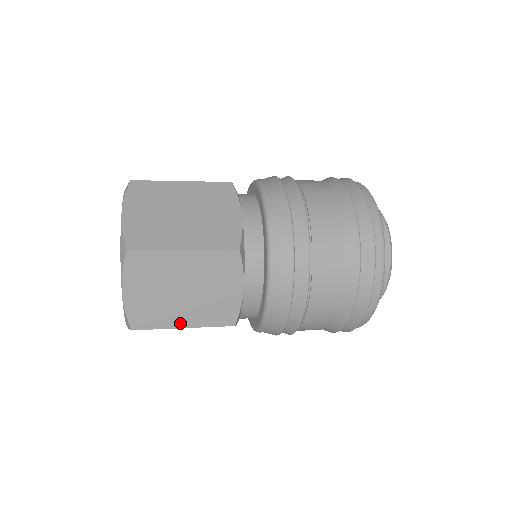
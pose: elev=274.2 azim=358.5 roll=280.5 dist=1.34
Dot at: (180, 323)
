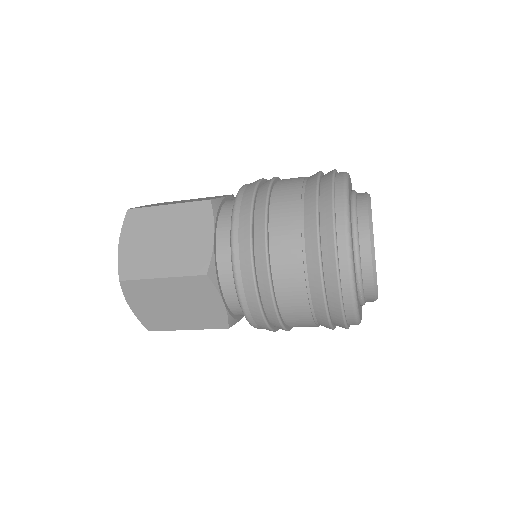
Dot at: (183, 327)
